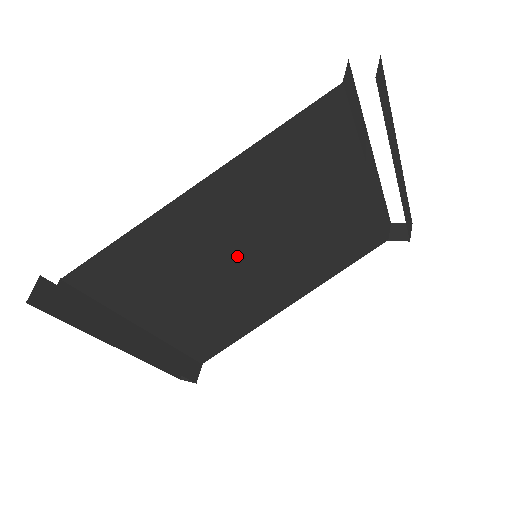
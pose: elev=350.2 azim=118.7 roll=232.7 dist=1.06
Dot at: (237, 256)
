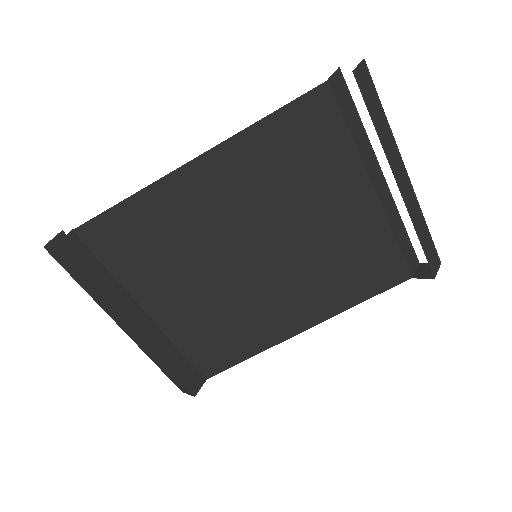
Dot at: (236, 251)
